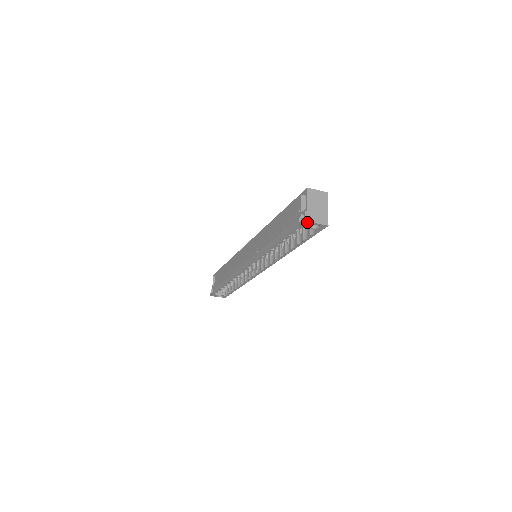
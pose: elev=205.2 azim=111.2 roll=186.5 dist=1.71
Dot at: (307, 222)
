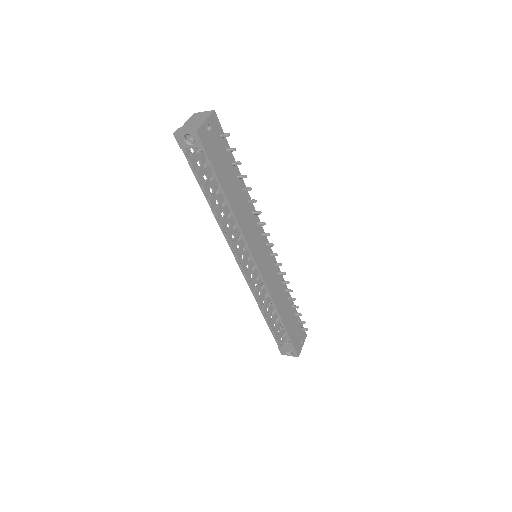
Dot at: (177, 135)
